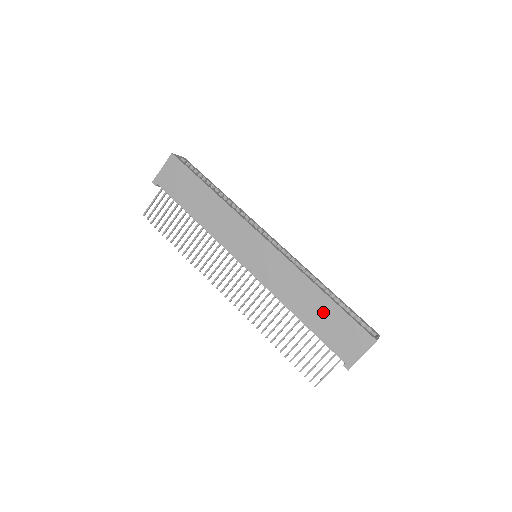
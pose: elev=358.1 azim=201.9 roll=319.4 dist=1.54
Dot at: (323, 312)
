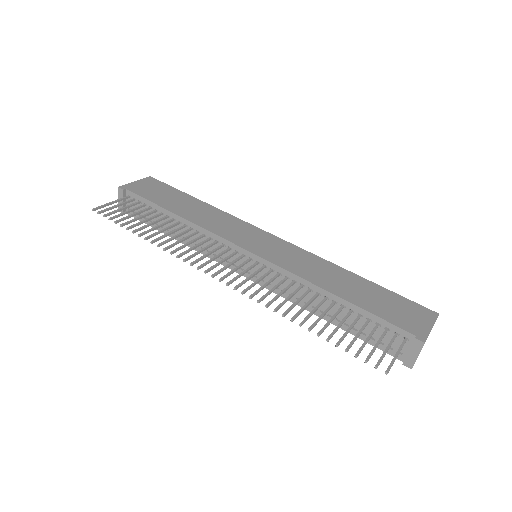
Dot at: (364, 290)
